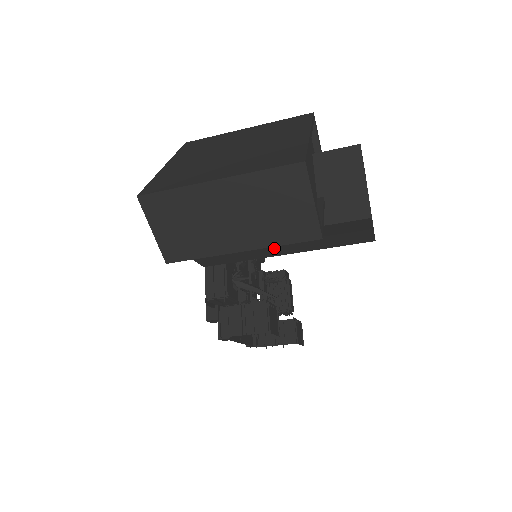
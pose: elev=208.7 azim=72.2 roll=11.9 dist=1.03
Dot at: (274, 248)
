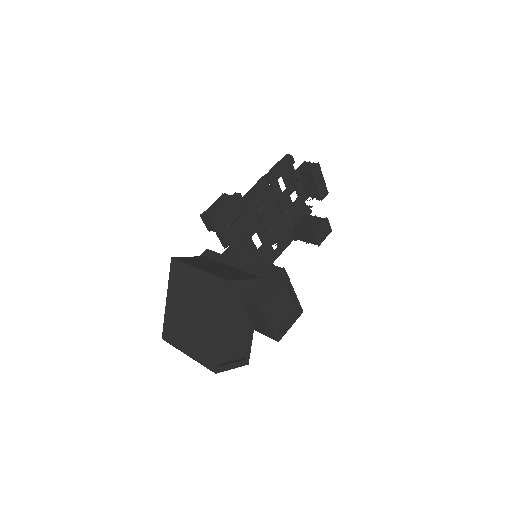
Dot at: occluded
